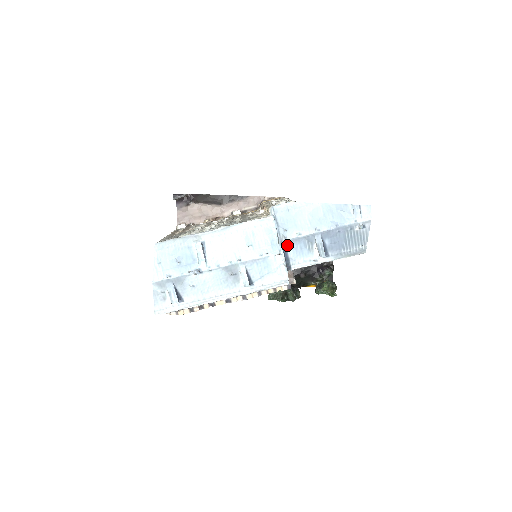
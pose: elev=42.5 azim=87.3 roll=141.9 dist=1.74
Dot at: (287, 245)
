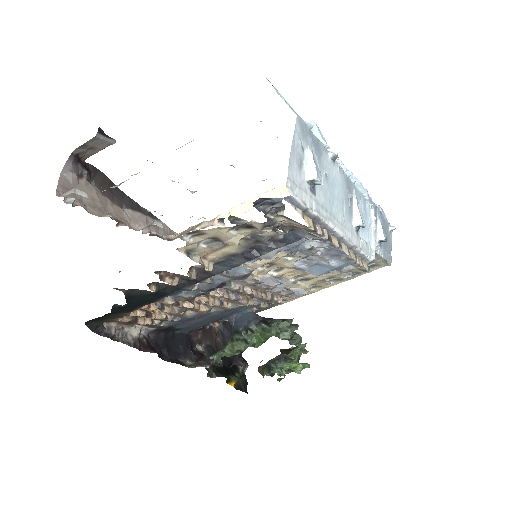
Dot at: occluded
